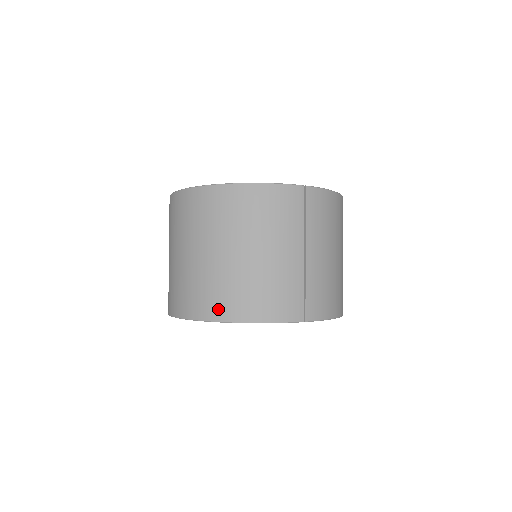
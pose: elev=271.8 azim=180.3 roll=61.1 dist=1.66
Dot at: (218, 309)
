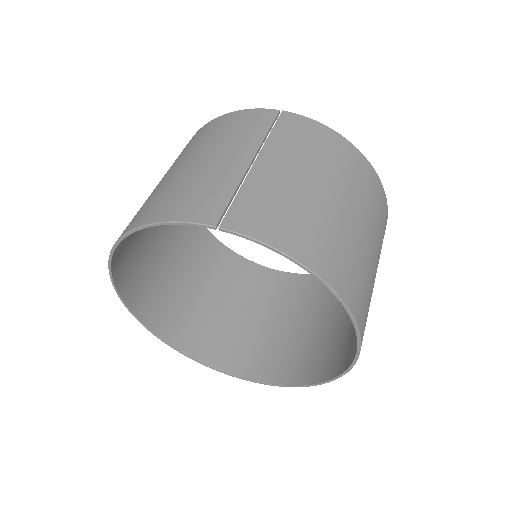
Dot at: (128, 226)
